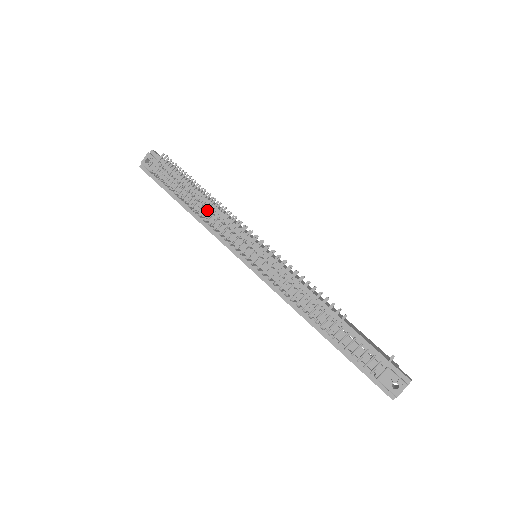
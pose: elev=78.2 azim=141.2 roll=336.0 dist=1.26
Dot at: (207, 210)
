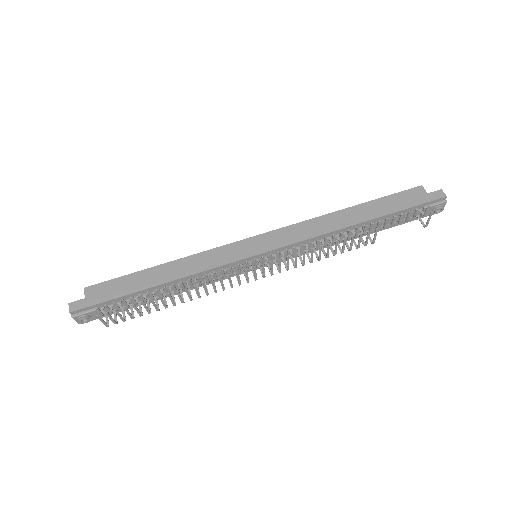
Dot at: (182, 284)
